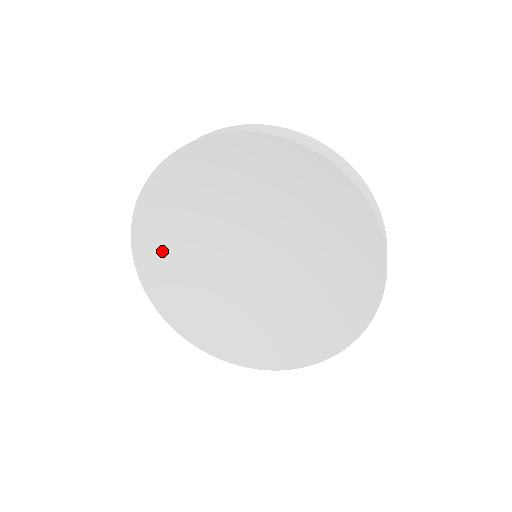
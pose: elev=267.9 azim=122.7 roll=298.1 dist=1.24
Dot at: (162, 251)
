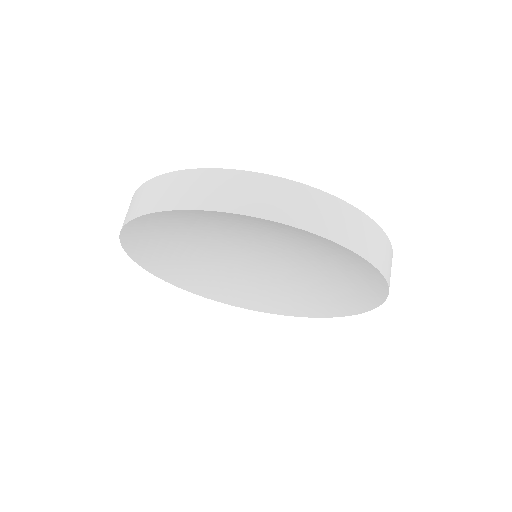
Dot at: (160, 255)
